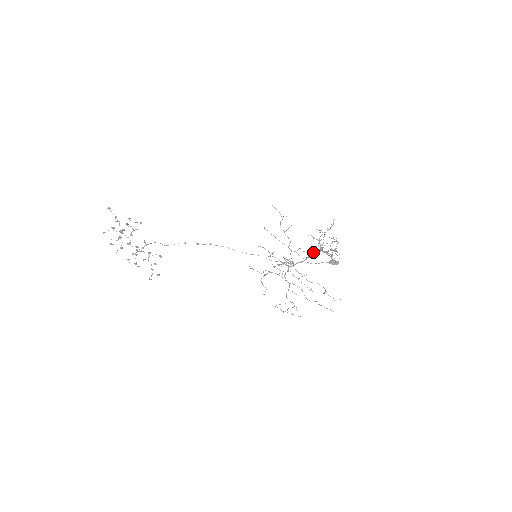
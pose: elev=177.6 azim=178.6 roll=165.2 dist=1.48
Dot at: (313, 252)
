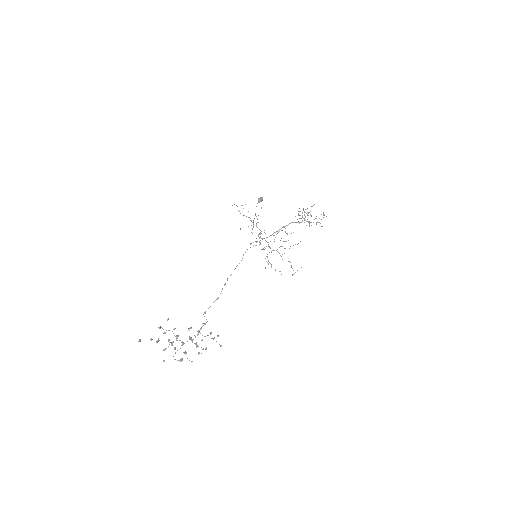
Dot at: occluded
